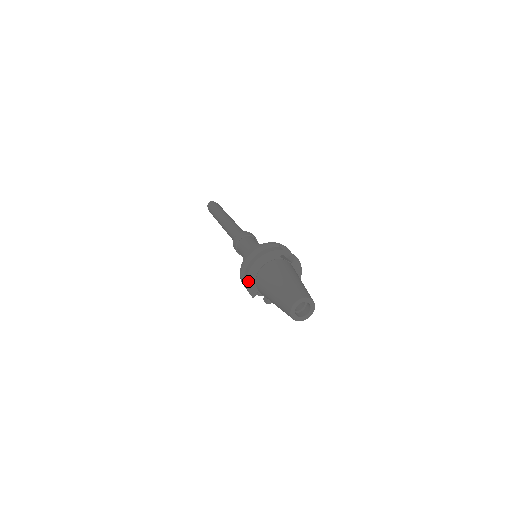
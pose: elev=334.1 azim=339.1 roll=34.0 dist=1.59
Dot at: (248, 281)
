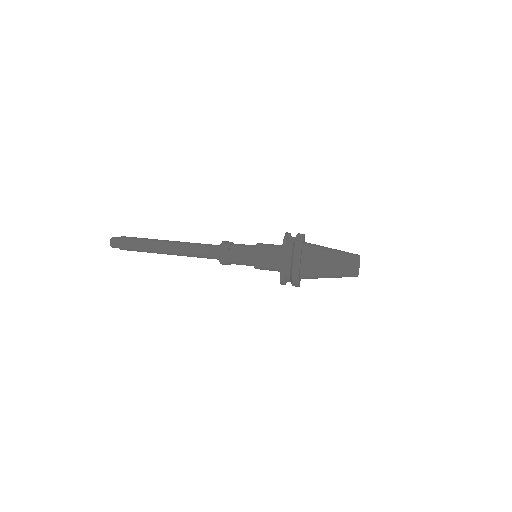
Dot at: (299, 283)
